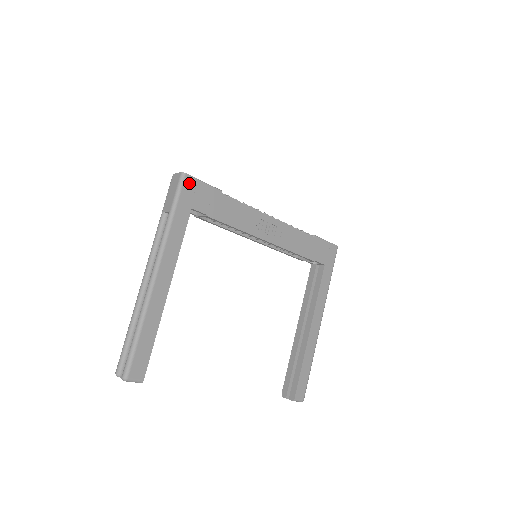
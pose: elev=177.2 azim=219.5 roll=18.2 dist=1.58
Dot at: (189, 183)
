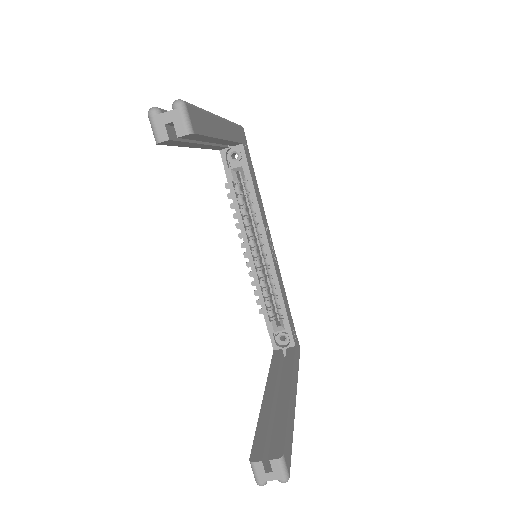
Dot at: (243, 134)
